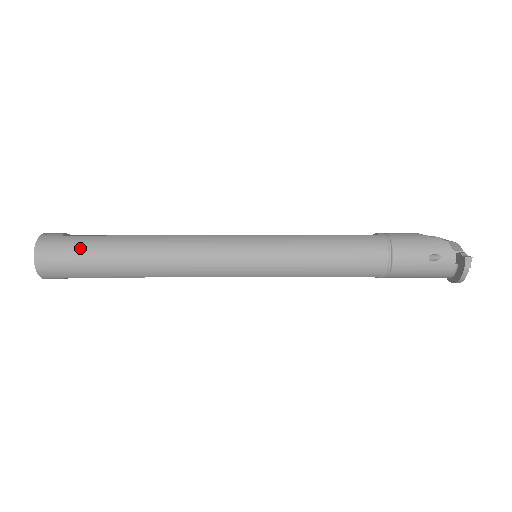
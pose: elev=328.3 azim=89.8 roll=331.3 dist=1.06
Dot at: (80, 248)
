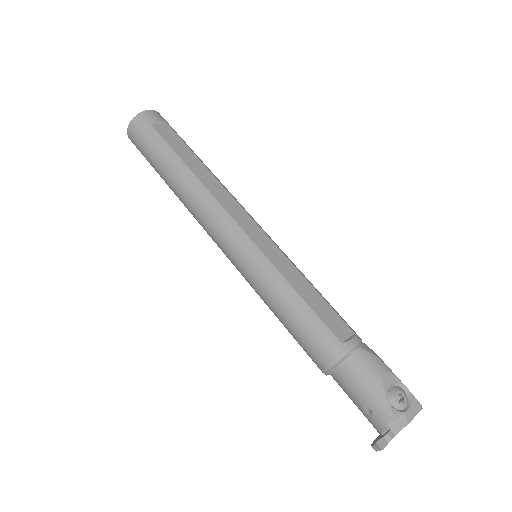
Dot at: (150, 146)
